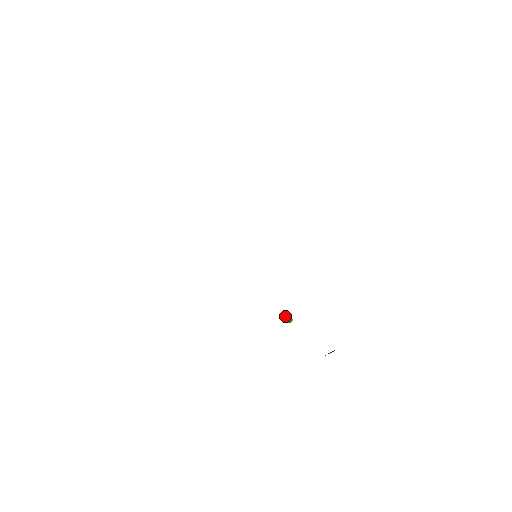
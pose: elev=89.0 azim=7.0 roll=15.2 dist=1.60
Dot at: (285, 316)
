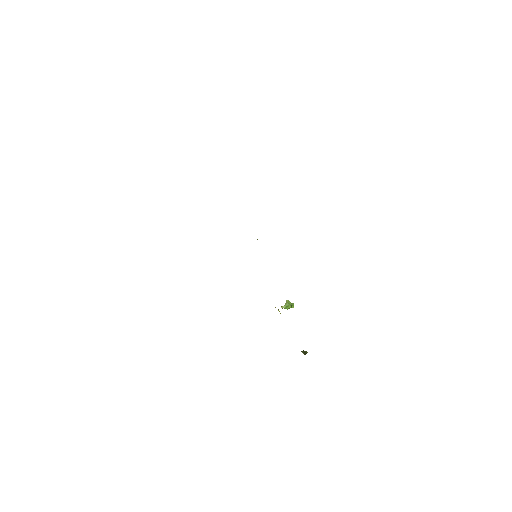
Dot at: (285, 304)
